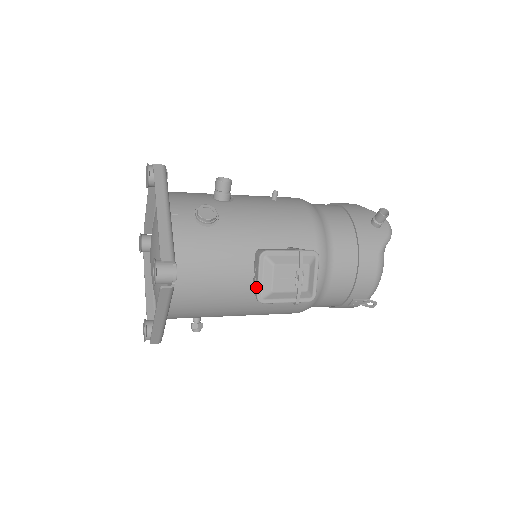
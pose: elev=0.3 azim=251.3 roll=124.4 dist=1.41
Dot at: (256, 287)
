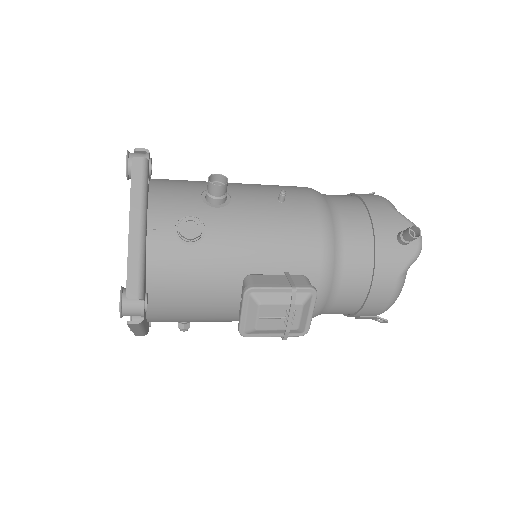
Dot at: (239, 321)
